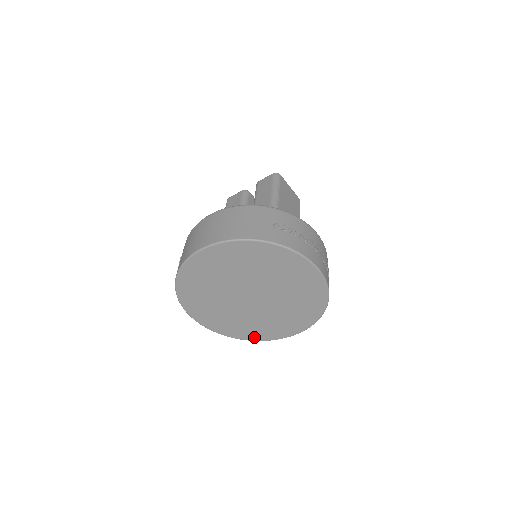
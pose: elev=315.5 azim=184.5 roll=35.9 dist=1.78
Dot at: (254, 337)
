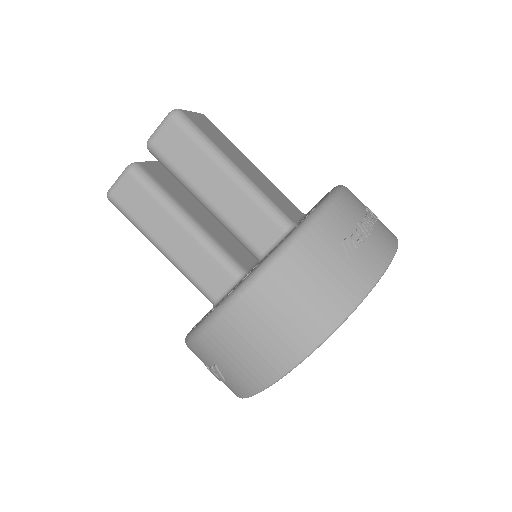
Dot at: occluded
